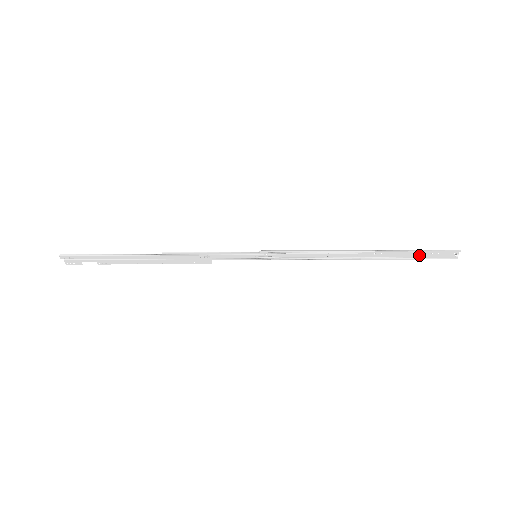
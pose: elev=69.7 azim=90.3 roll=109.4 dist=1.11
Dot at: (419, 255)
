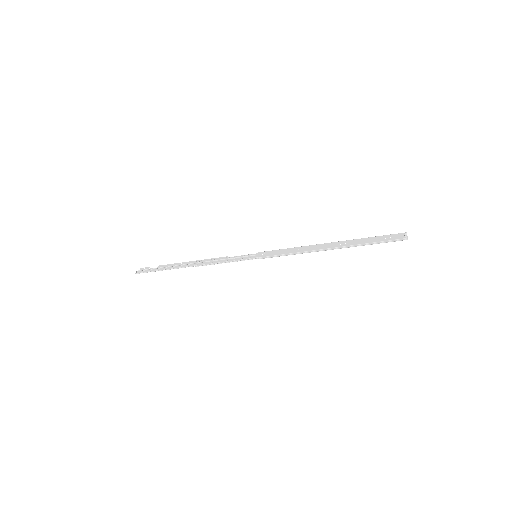
Dot at: (375, 238)
